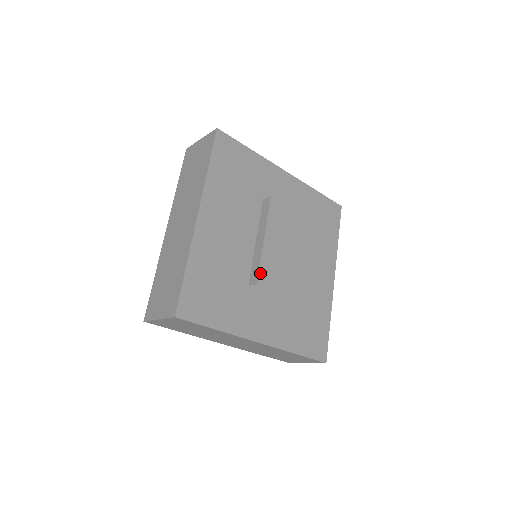
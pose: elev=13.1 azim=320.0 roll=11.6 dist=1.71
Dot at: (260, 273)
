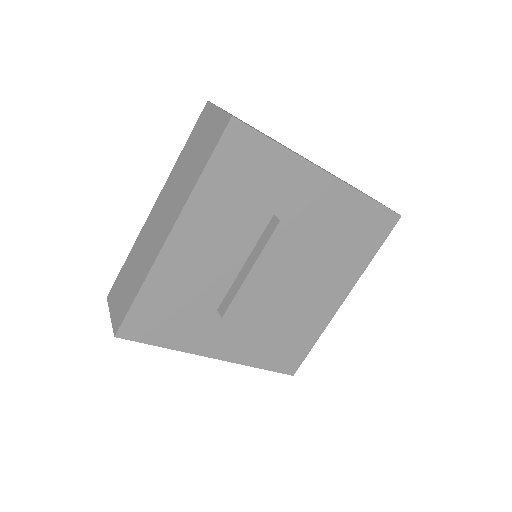
Dot at: (231, 307)
